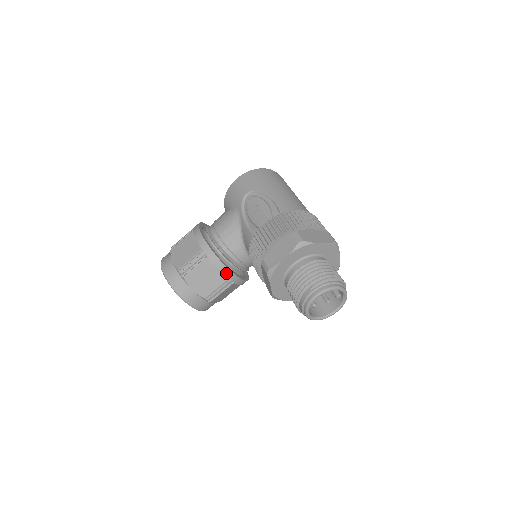
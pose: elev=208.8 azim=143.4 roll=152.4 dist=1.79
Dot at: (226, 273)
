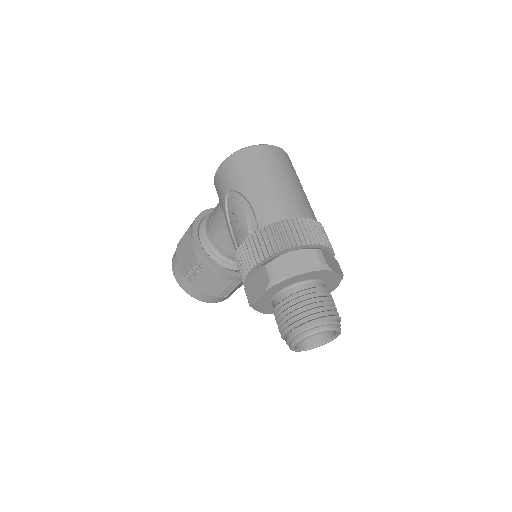
Dot at: (228, 277)
